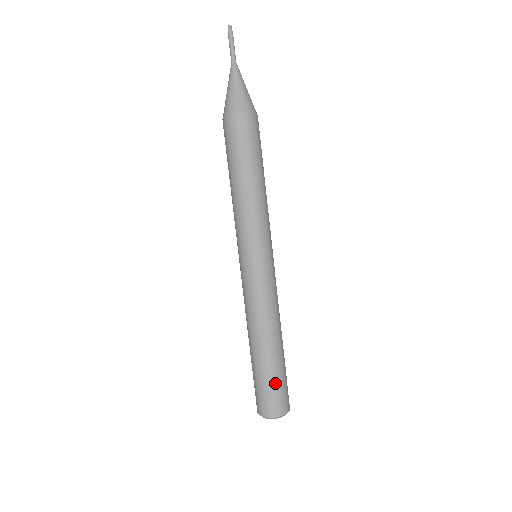
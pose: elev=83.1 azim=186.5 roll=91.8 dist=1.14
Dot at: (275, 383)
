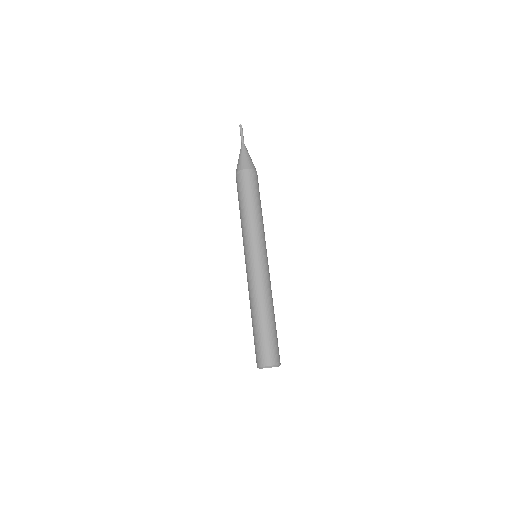
Dot at: (265, 340)
